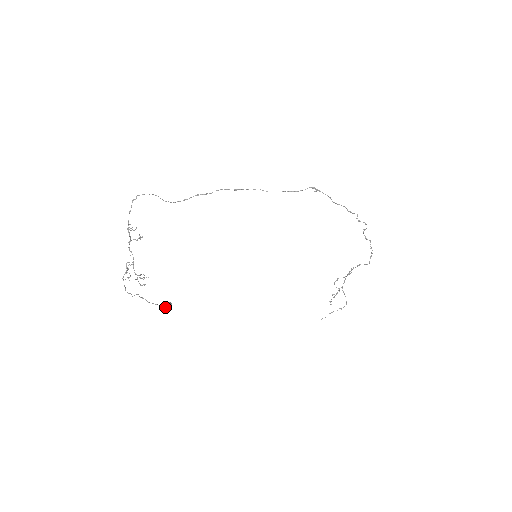
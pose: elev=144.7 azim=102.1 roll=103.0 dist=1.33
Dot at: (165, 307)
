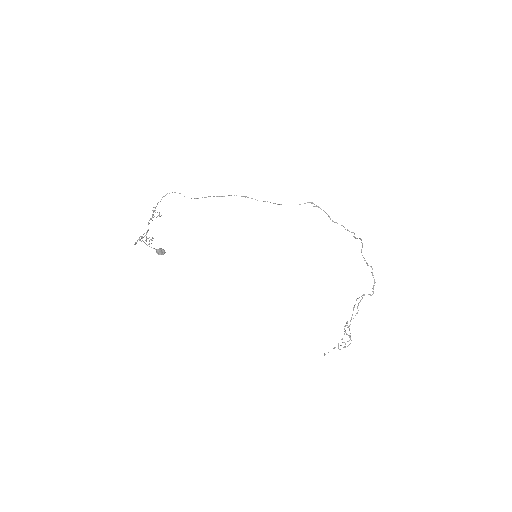
Dot at: (159, 253)
